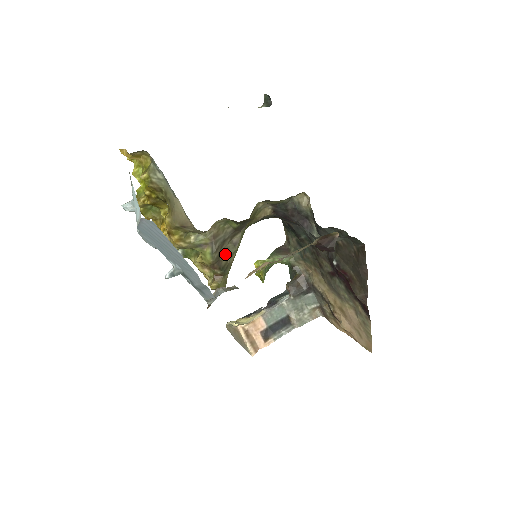
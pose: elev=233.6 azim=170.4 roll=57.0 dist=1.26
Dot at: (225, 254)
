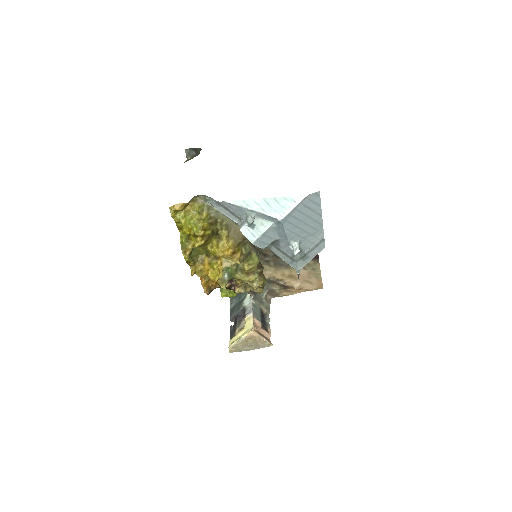
Dot at: occluded
